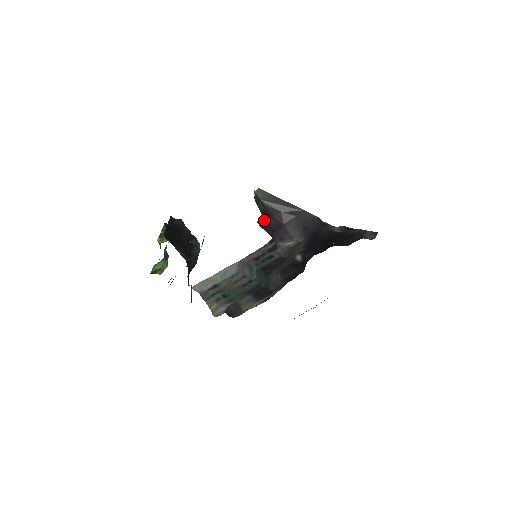
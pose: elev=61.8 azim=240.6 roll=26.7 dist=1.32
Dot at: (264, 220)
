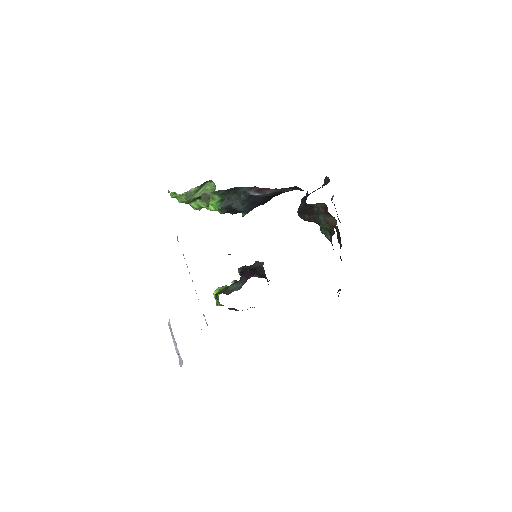
Dot at: (250, 269)
